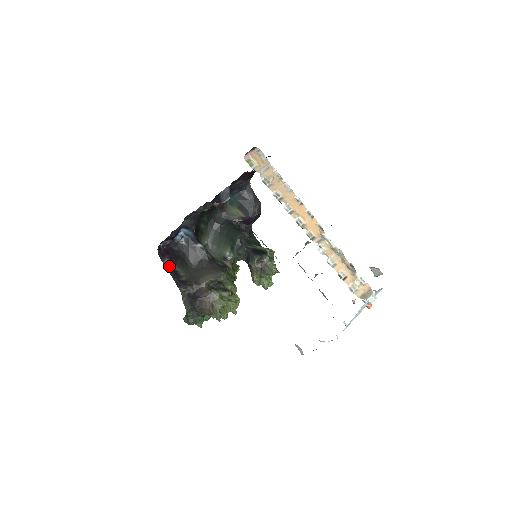
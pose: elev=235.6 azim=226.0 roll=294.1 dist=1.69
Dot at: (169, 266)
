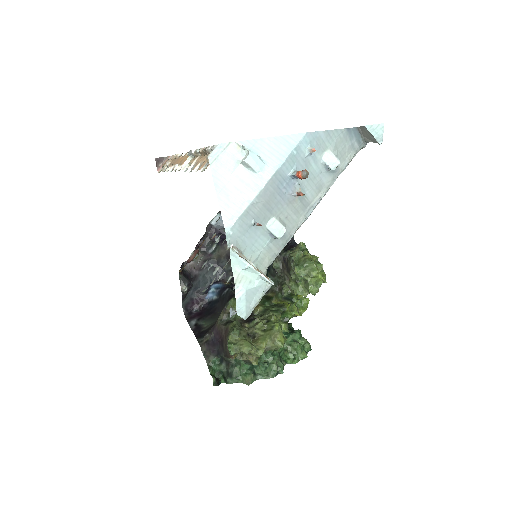
Dot at: (194, 324)
